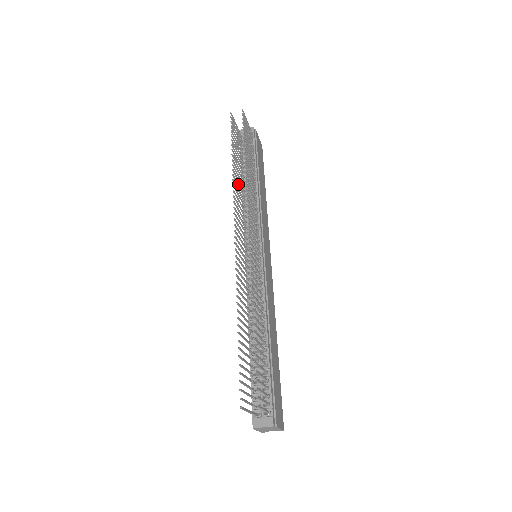
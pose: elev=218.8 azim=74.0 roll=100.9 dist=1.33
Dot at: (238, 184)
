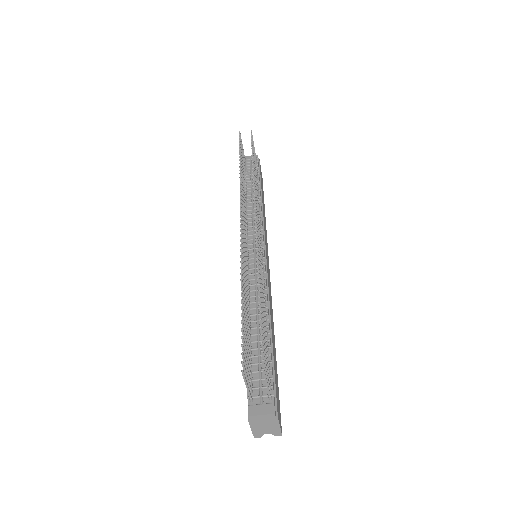
Dot at: (243, 187)
